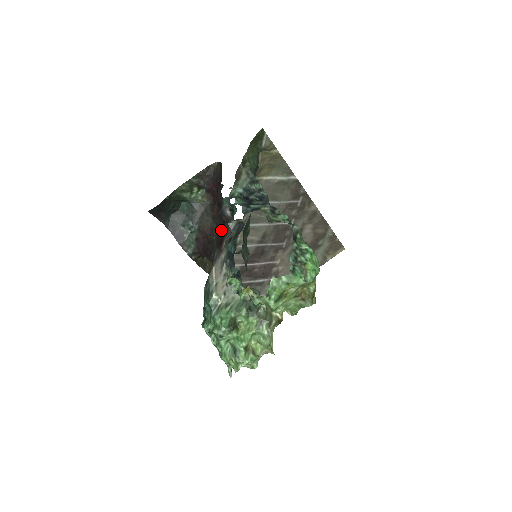
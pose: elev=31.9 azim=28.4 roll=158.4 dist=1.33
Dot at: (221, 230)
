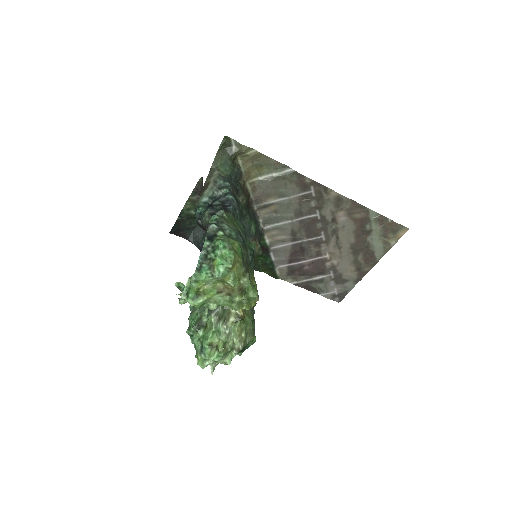
Dot at: occluded
